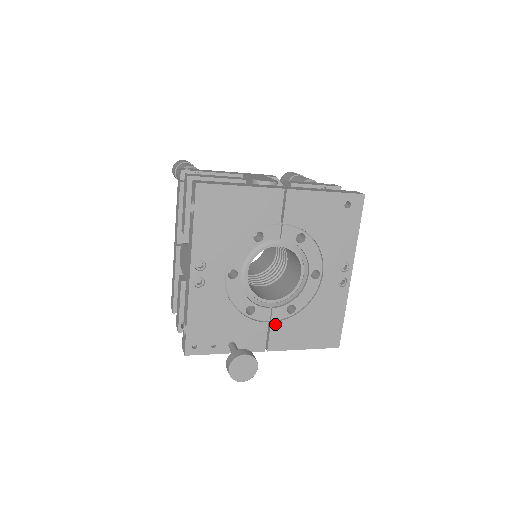
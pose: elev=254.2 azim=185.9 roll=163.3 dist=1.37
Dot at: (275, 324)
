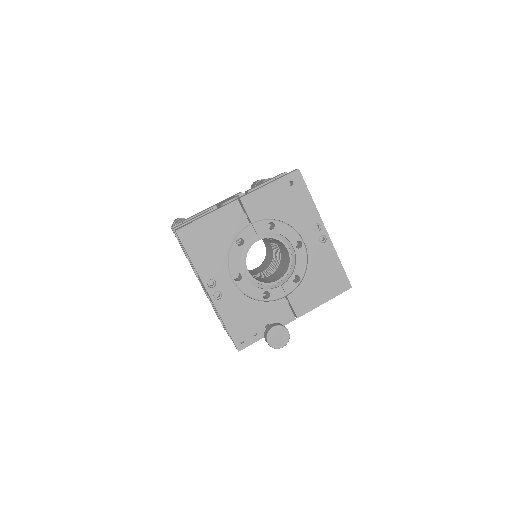
Dot at: (291, 296)
